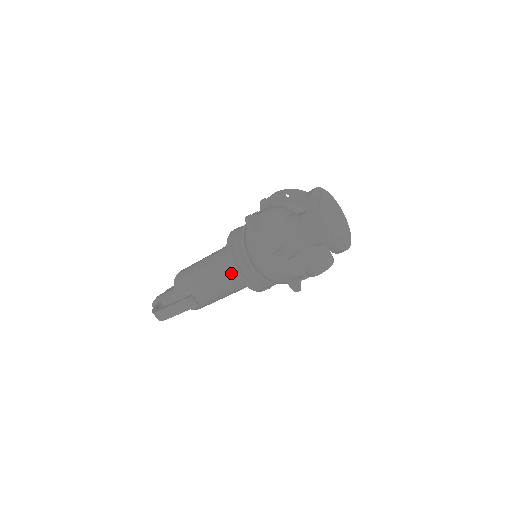
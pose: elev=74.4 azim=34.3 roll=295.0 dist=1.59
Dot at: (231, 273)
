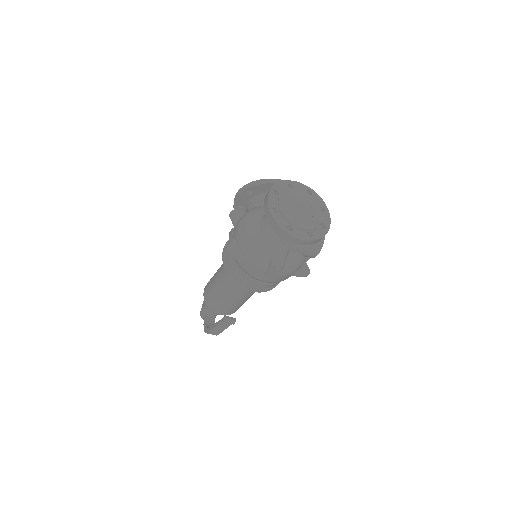
Dot at: occluded
